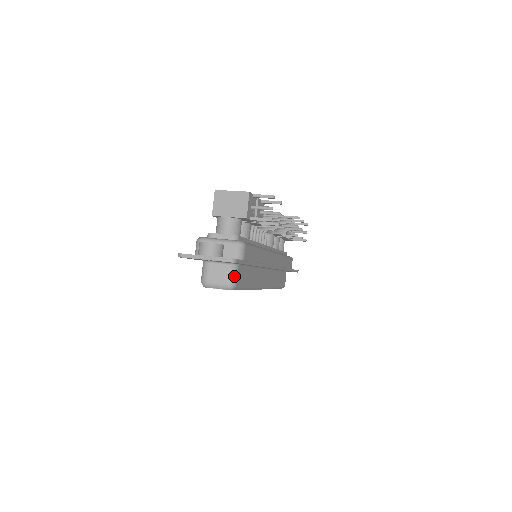
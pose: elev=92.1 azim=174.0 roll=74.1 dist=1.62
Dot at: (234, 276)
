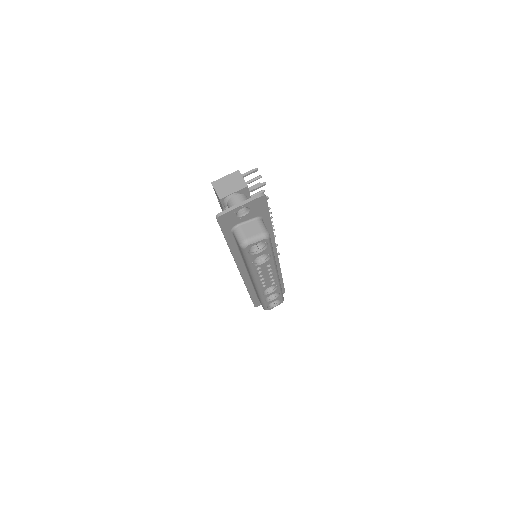
Dot at: (264, 226)
